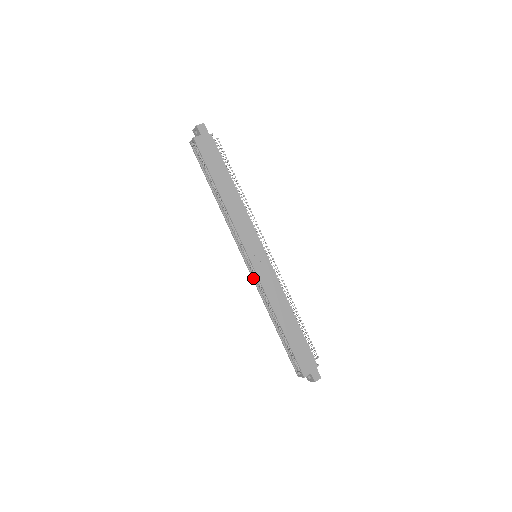
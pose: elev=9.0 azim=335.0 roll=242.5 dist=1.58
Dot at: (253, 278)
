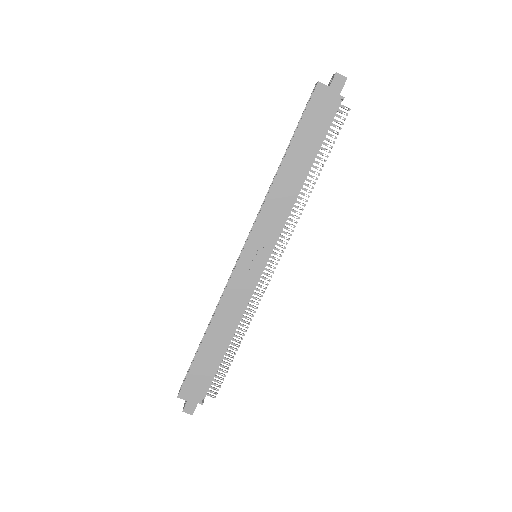
Dot at: occluded
